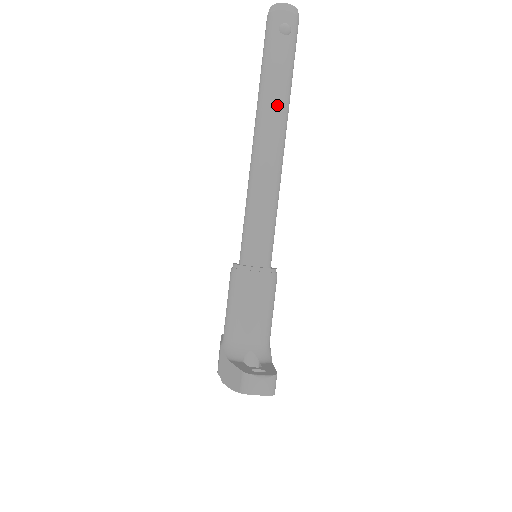
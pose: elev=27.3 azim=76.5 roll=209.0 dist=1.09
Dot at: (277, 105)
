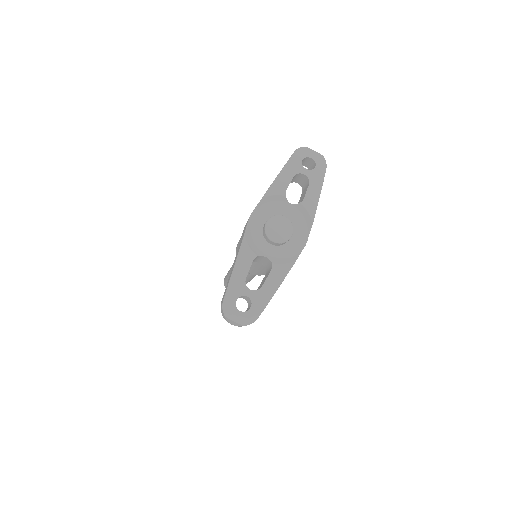
Dot at: occluded
